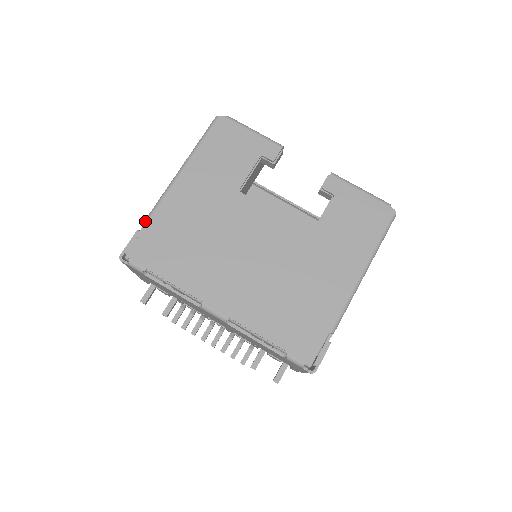
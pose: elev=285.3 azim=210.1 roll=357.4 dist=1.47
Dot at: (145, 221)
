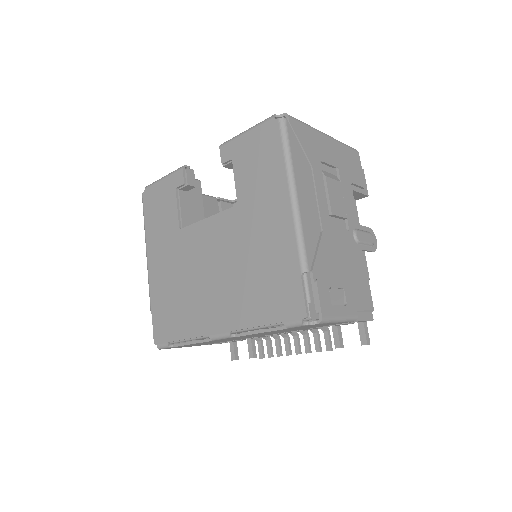
Dot at: (150, 309)
